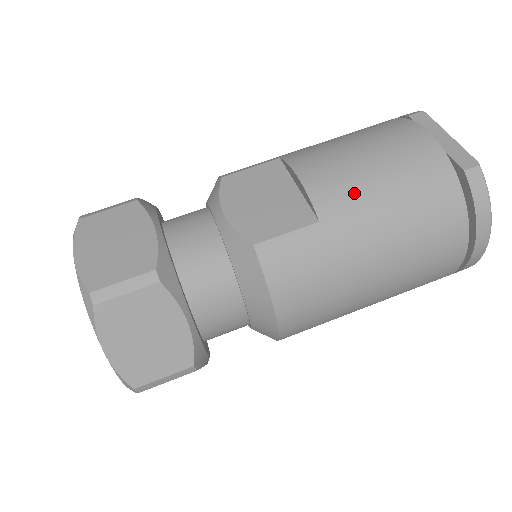
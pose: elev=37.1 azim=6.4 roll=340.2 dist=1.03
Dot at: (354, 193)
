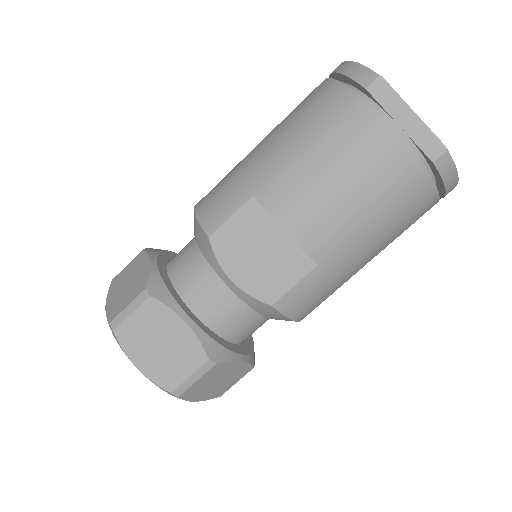
Dot at: (340, 229)
